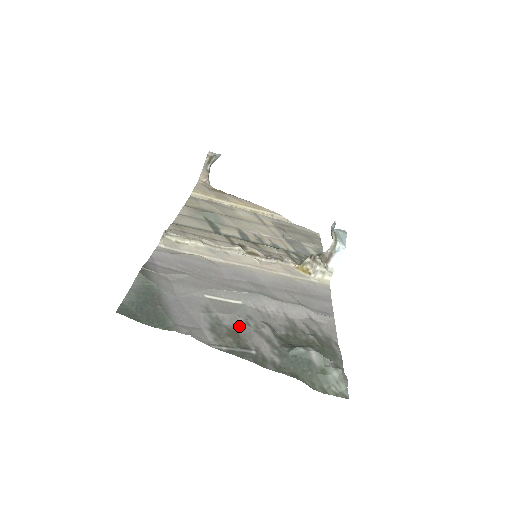
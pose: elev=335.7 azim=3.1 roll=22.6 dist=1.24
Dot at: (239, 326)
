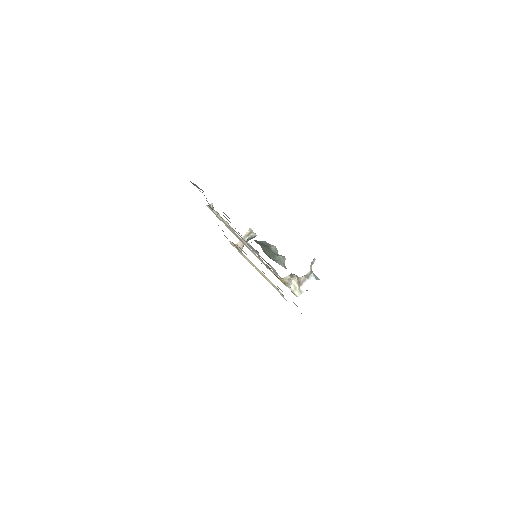
Dot at: occluded
